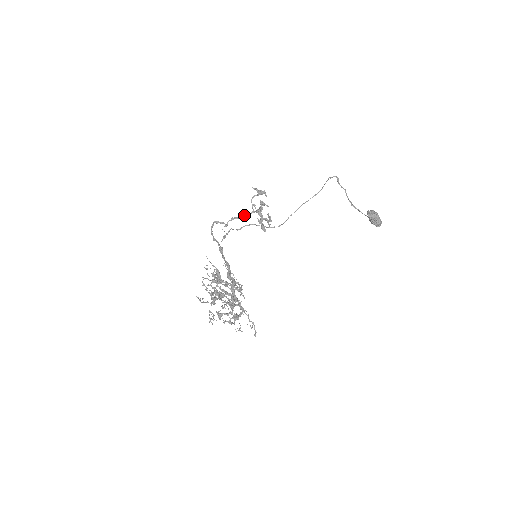
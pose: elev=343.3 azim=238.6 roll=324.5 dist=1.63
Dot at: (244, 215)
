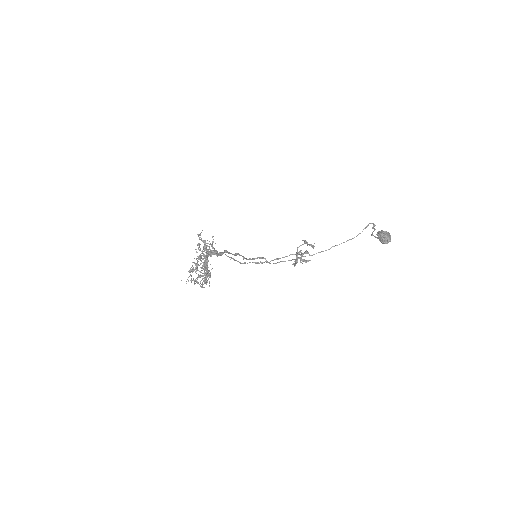
Dot at: (285, 256)
